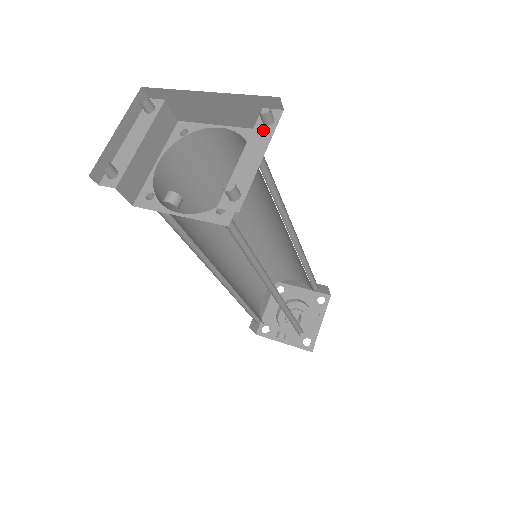
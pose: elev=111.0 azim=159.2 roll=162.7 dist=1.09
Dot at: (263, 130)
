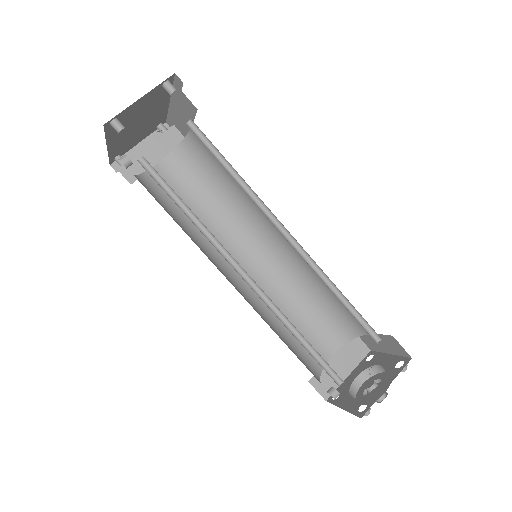
Dot at: occluded
